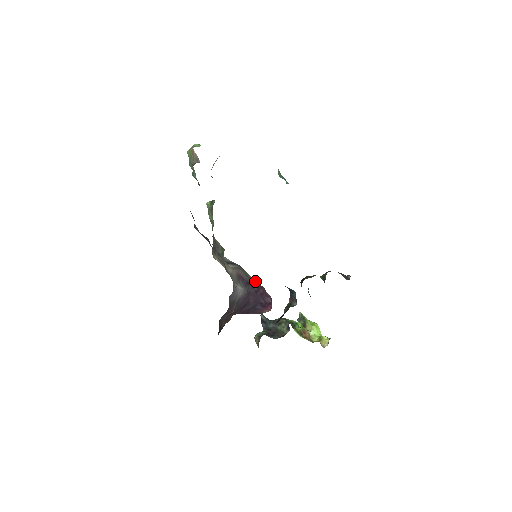
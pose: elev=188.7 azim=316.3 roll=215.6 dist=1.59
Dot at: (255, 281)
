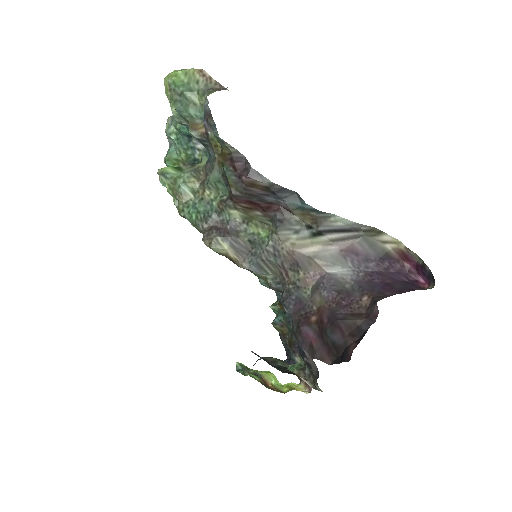
Dot at: (393, 251)
